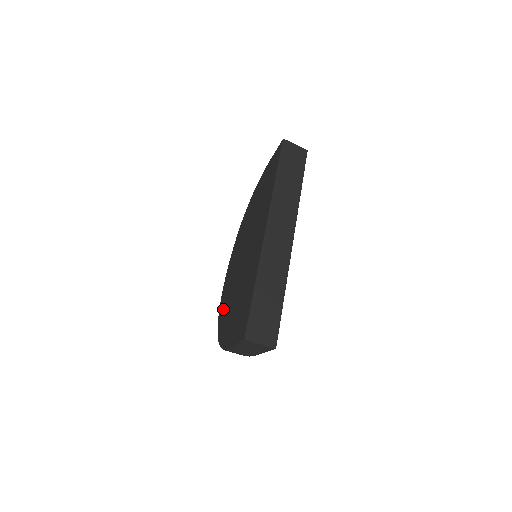
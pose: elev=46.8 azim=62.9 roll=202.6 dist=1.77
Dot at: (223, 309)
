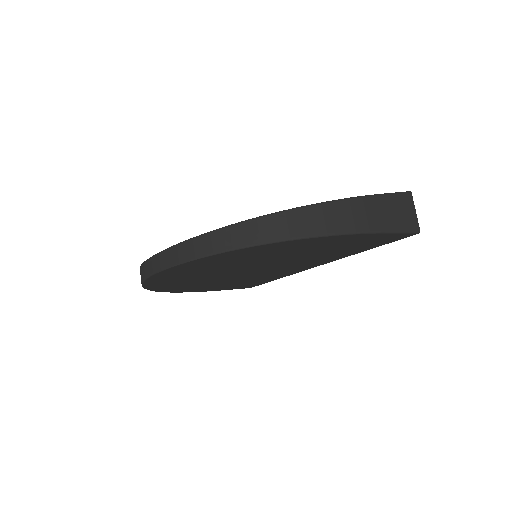
Dot at: occluded
